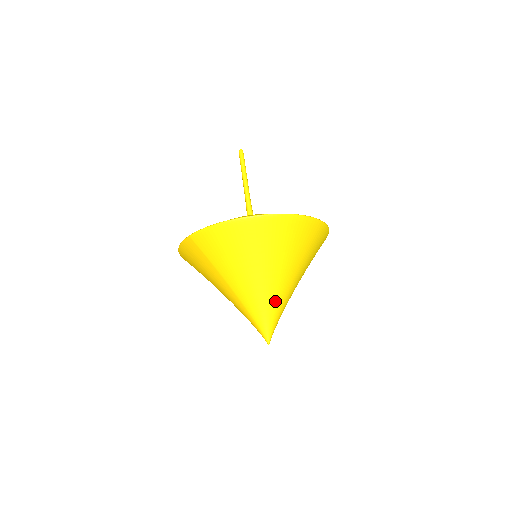
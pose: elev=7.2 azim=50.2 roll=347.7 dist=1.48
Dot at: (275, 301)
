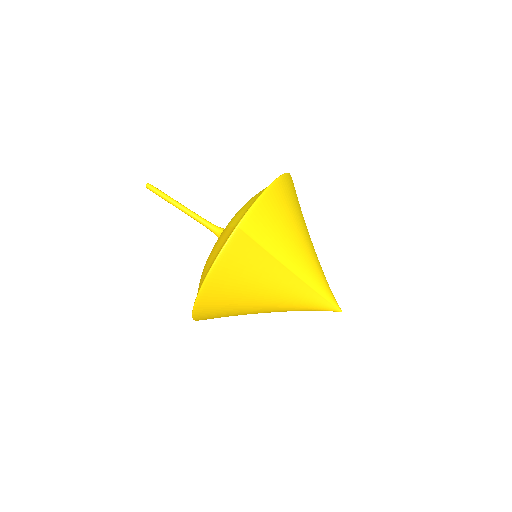
Dot at: (320, 266)
